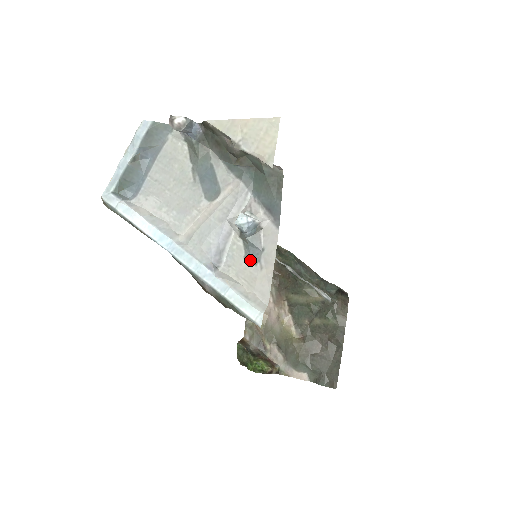
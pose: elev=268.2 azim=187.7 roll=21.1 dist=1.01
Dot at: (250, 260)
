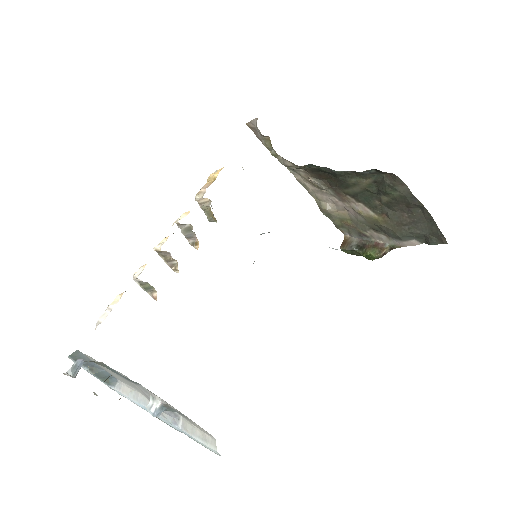
Dot at: (184, 417)
